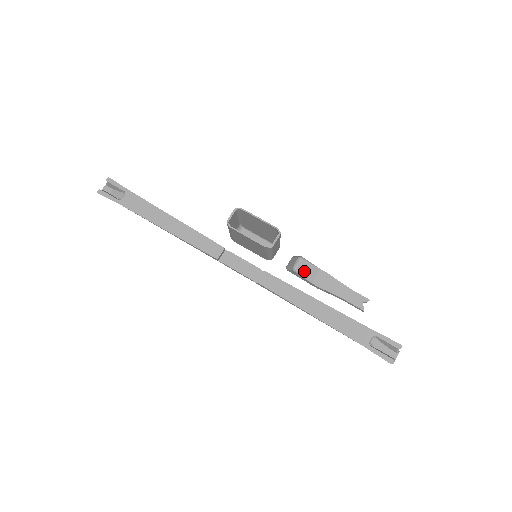
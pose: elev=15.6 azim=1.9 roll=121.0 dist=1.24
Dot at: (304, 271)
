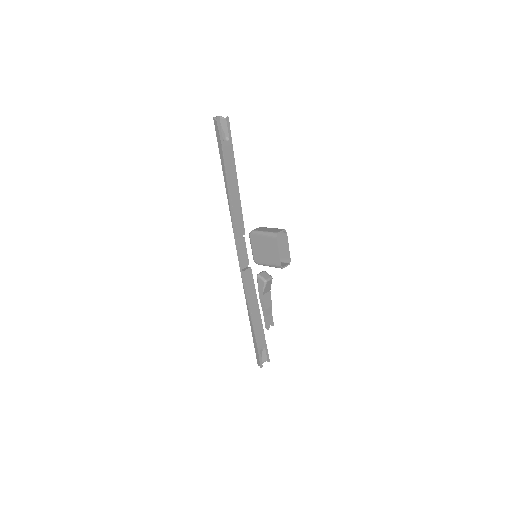
Dot at: (267, 286)
